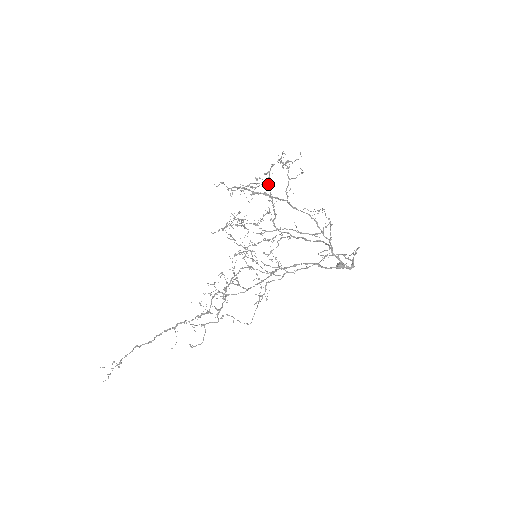
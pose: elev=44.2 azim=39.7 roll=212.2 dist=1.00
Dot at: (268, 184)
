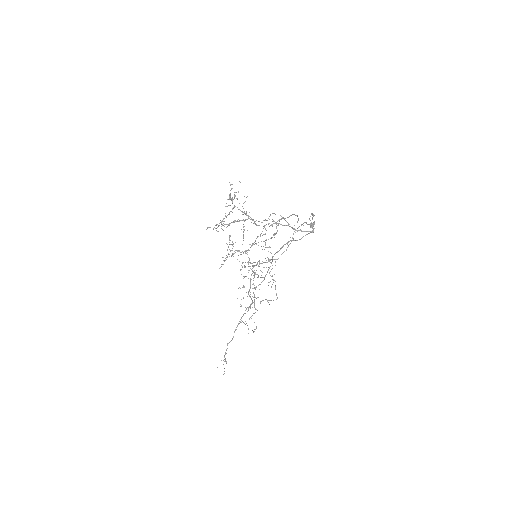
Dot at: (235, 206)
